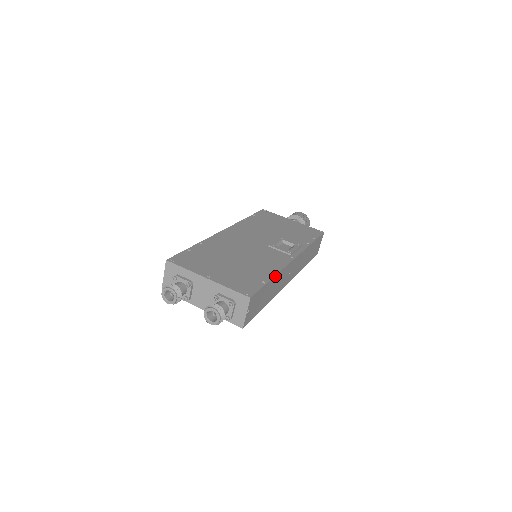
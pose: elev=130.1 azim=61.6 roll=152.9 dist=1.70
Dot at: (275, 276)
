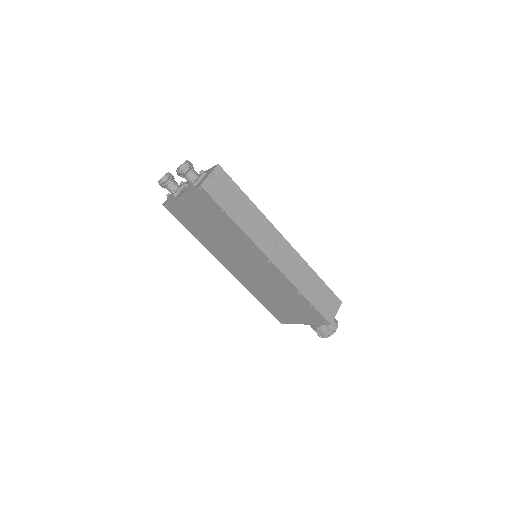
Dot at: (254, 205)
